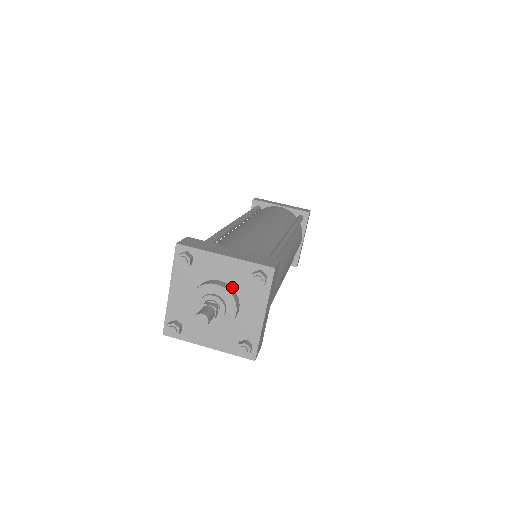
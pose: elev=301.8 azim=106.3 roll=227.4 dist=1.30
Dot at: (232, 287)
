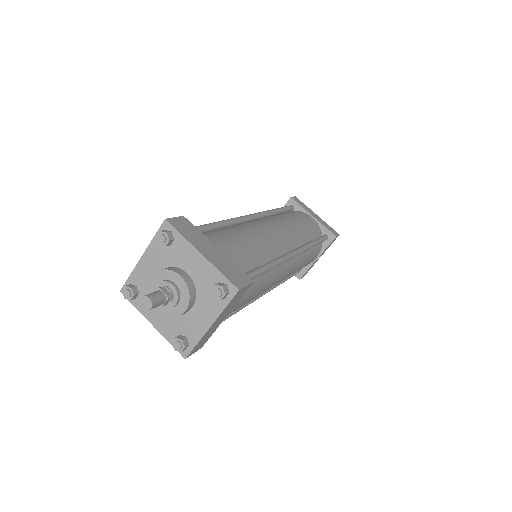
Dot at: (195, 285)
